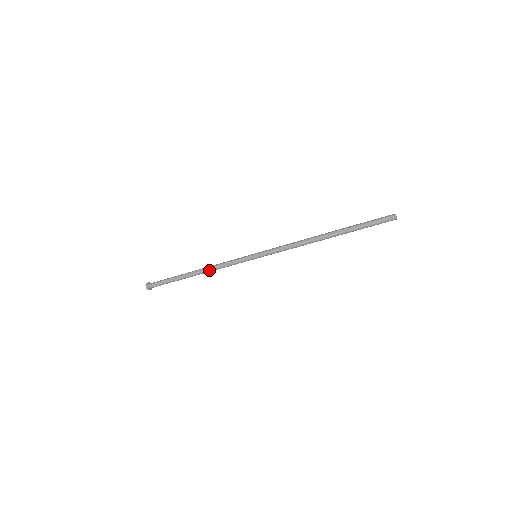
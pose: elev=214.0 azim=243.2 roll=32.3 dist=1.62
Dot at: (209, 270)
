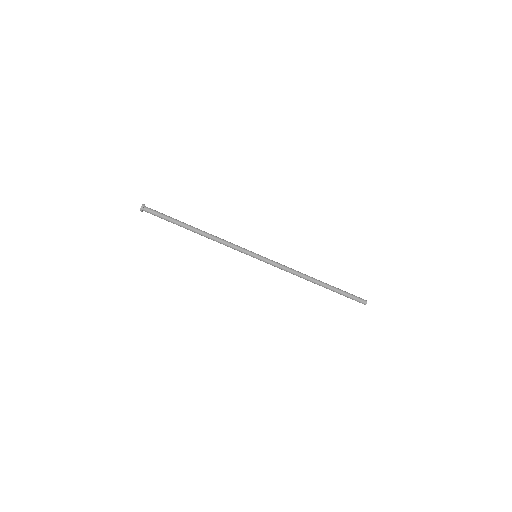
Dot at: (212, 235)
